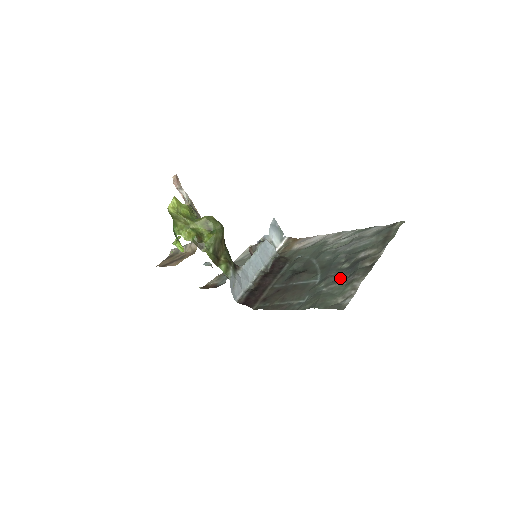
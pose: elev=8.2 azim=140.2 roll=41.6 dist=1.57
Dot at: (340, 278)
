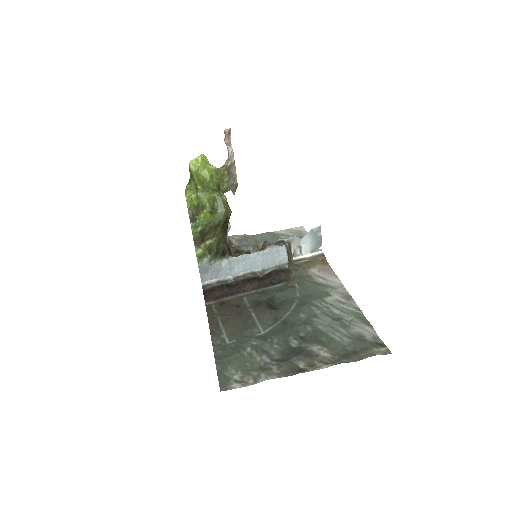
Dot at: (272, 352)
